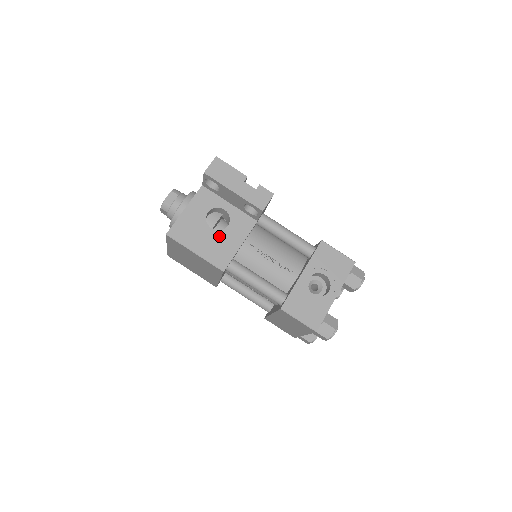
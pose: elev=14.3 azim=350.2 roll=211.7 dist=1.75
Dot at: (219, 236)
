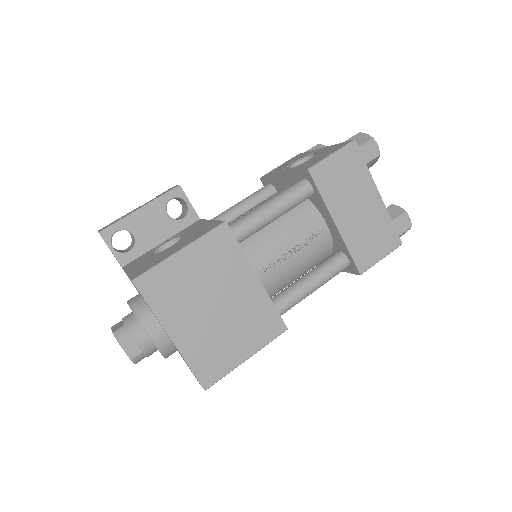
Dot at: (184, 238)
